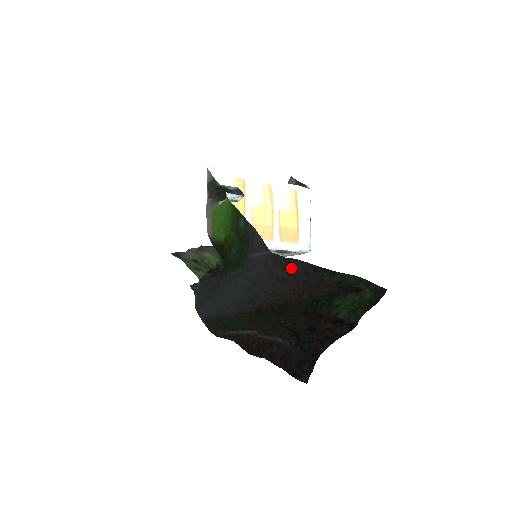
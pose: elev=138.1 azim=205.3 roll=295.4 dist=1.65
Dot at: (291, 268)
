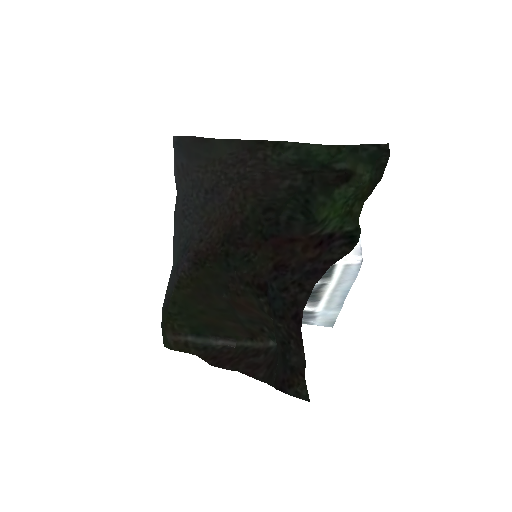
Dot at: (216, 161)
